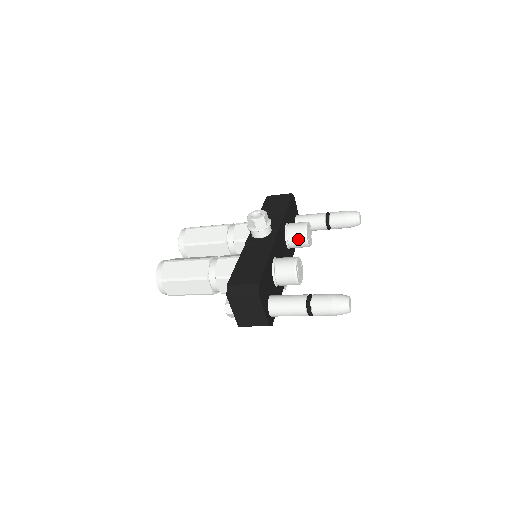
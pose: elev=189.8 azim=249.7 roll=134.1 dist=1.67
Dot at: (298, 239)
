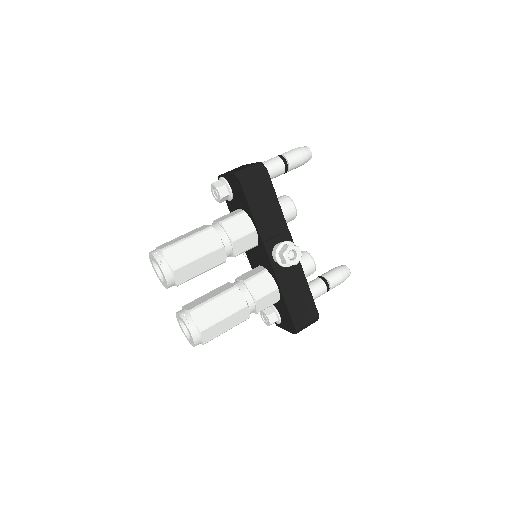
Dot at: occluded
